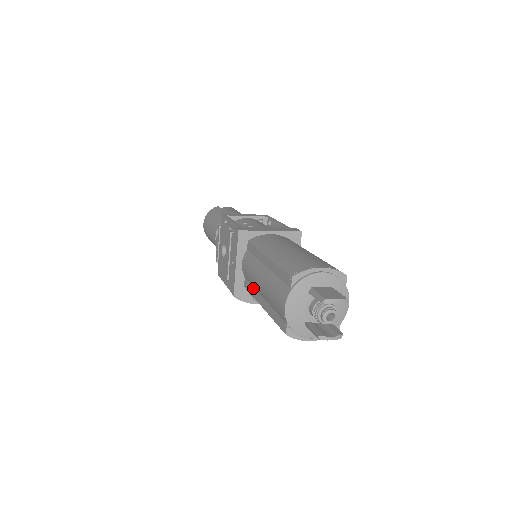
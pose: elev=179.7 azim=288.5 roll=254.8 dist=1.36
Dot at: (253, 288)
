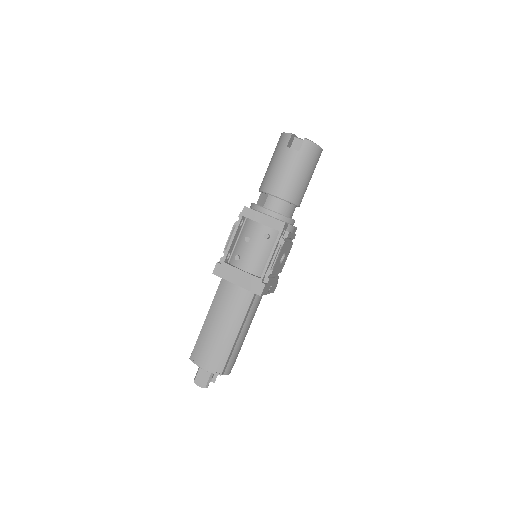
Dot at: occluded
